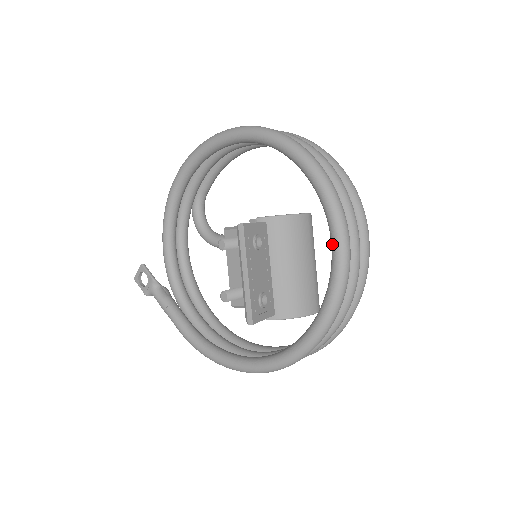
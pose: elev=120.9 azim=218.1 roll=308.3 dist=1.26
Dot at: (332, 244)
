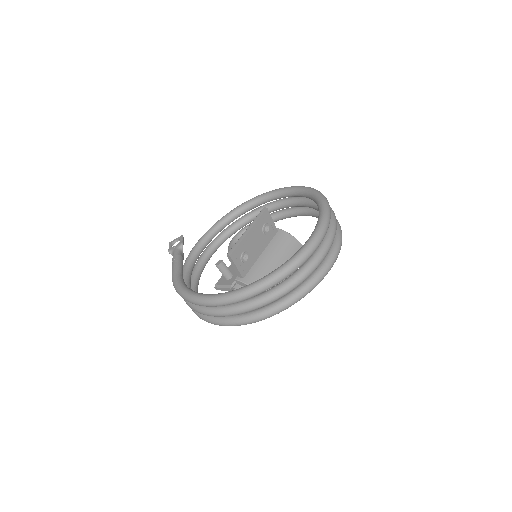
Dot at: (309, 237)
